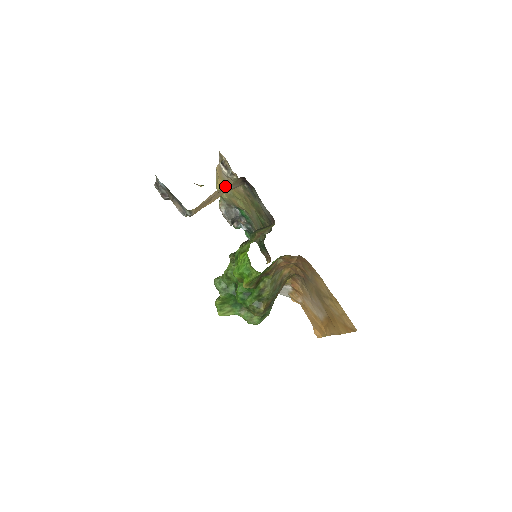
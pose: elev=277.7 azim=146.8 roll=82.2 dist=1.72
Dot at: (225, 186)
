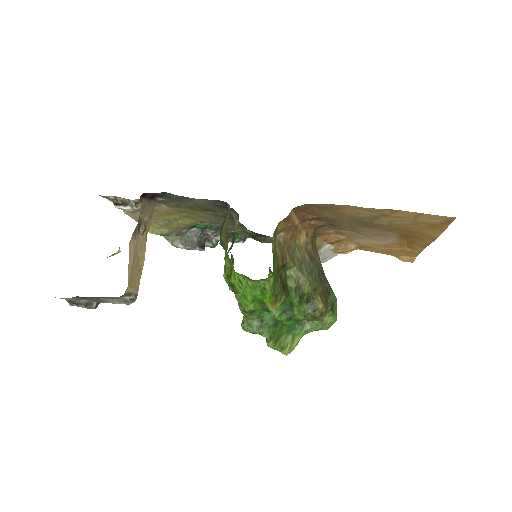
Dot at: (151, 221)
